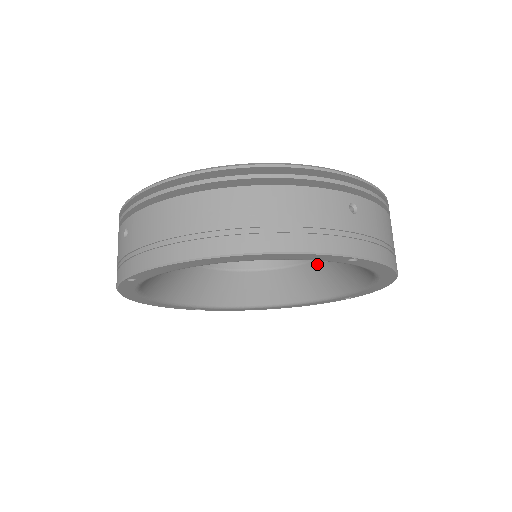
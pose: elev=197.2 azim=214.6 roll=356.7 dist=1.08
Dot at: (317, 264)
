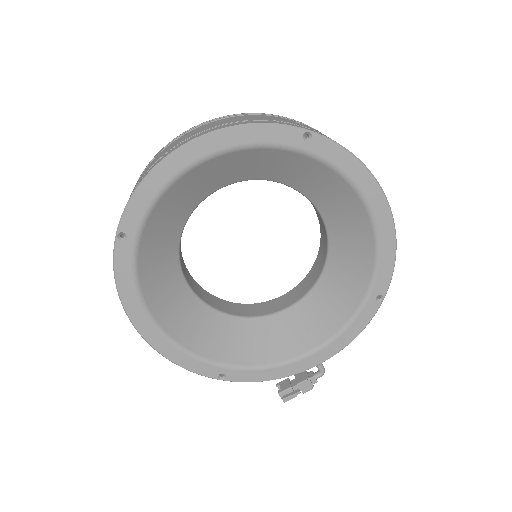
Dot at: (328, 270)
